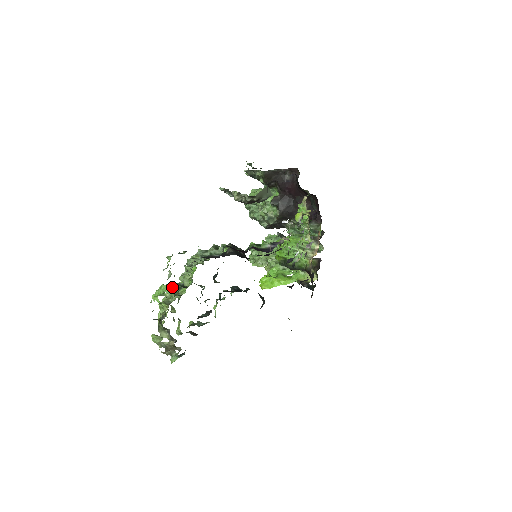
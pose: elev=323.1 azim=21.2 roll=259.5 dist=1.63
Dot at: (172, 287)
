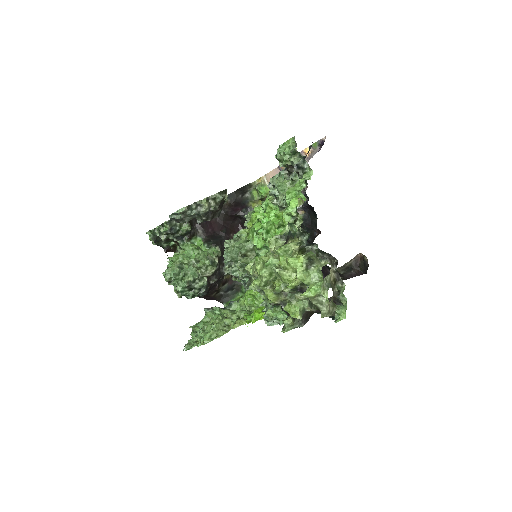
Dot at: (302, 179)
